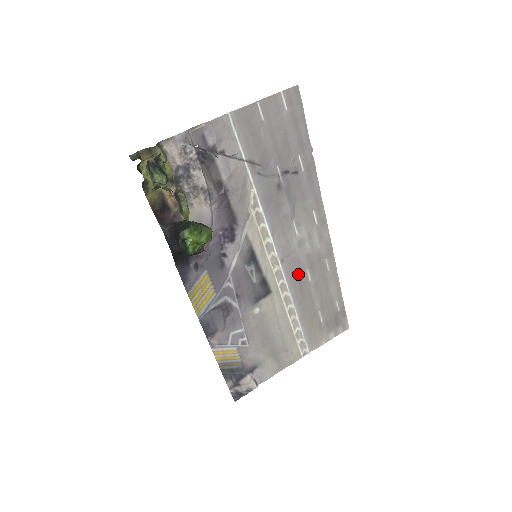
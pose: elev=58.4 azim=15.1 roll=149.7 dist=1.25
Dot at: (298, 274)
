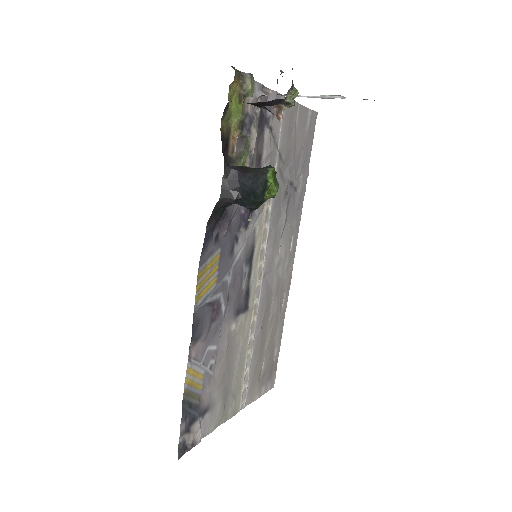
Dot at: (267, 299)
